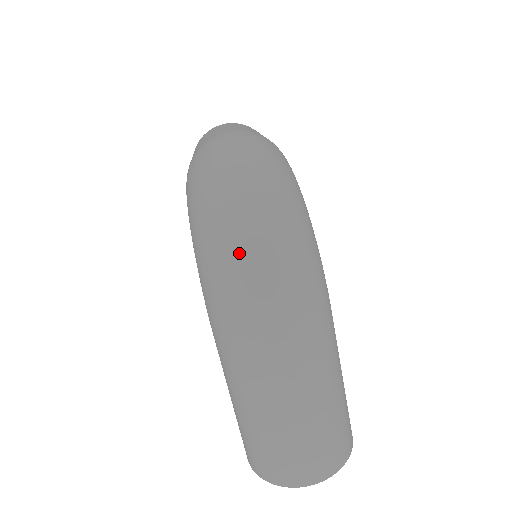
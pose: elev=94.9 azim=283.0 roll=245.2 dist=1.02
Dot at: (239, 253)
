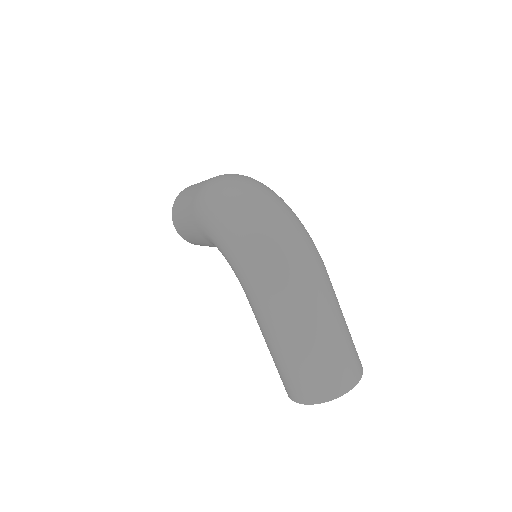
Dot at: (265, 234)
